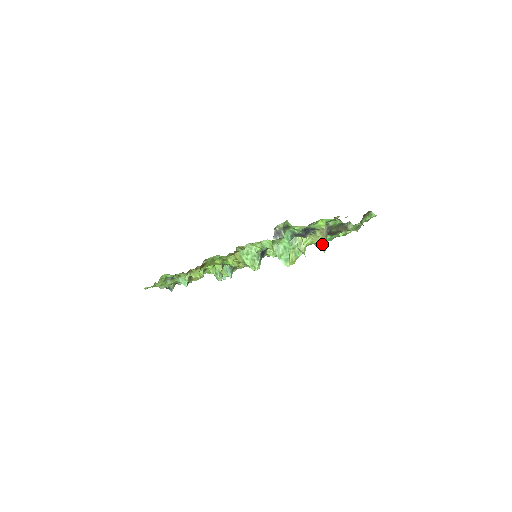
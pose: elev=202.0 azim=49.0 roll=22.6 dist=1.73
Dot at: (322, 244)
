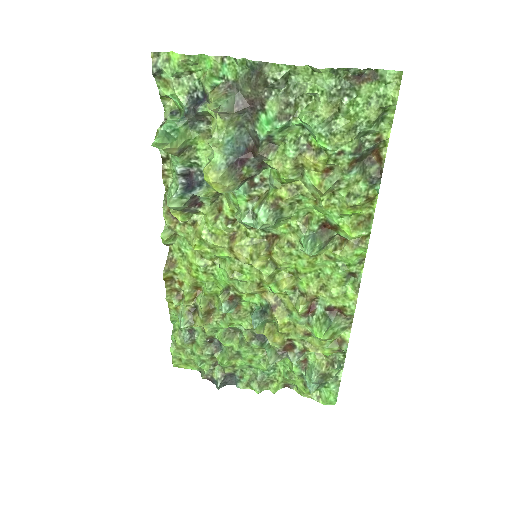
Dot at: (213, 104)
